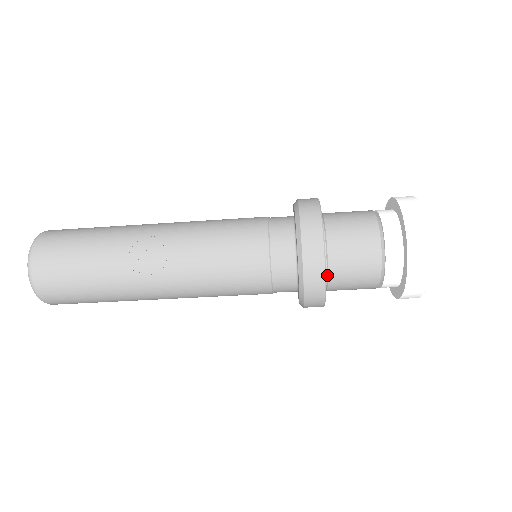
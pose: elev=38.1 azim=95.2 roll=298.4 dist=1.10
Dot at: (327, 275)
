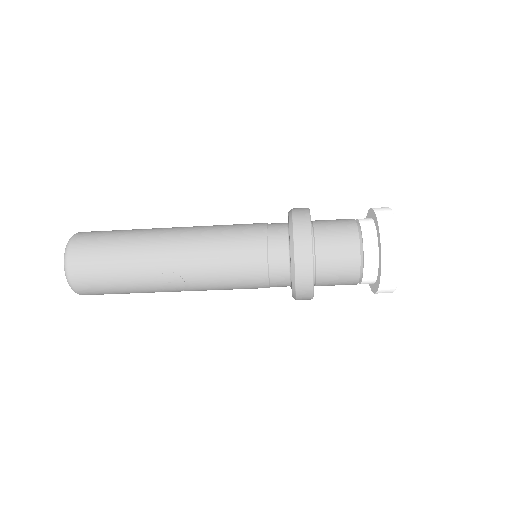
Dot at: occluded
